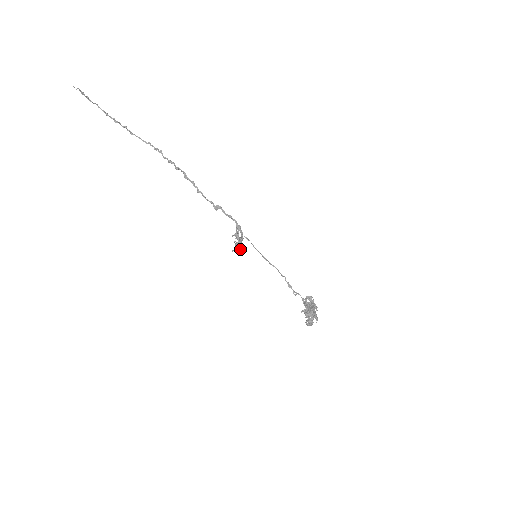
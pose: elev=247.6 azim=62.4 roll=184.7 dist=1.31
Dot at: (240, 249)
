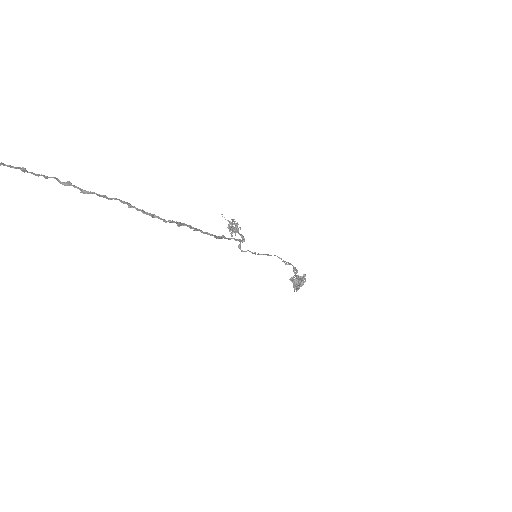
Dot at: occluded
